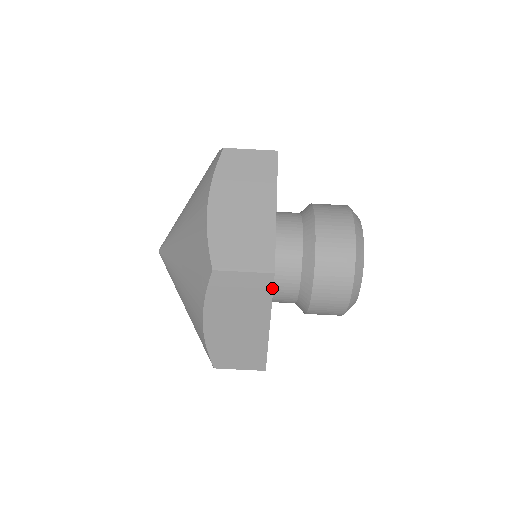
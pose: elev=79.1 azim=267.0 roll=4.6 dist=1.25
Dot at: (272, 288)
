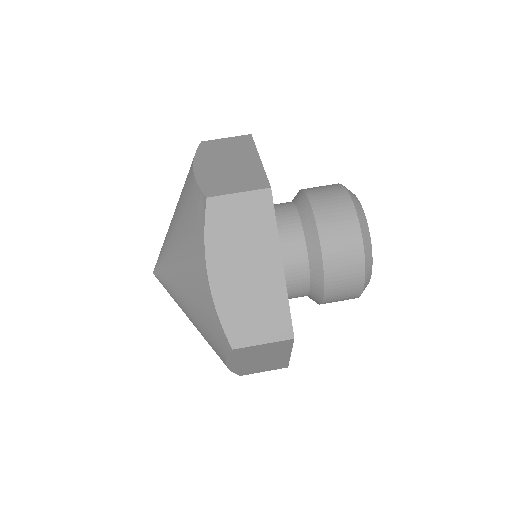
Dot at: (292, 343)
